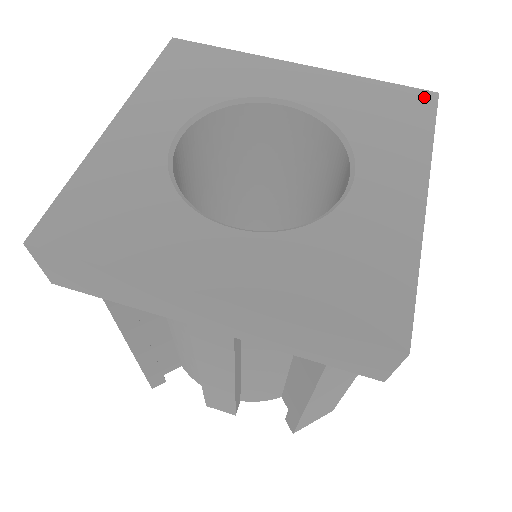
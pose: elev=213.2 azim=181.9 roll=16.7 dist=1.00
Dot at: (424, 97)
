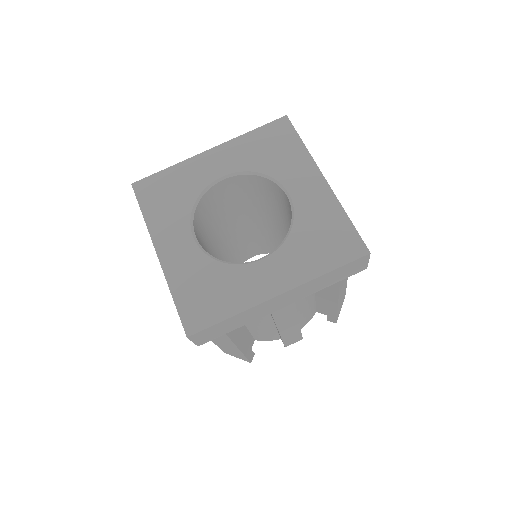
Dot at: (358, 249)
